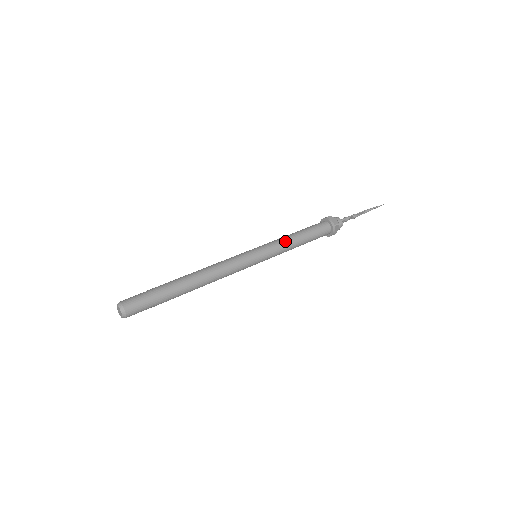
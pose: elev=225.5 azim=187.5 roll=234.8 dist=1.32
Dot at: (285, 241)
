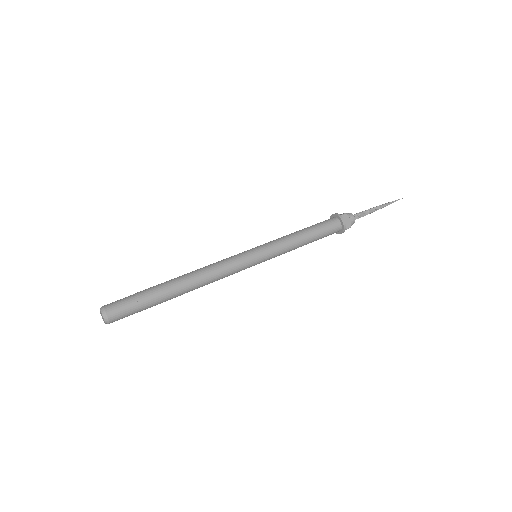
Dot at: (285, 236)
